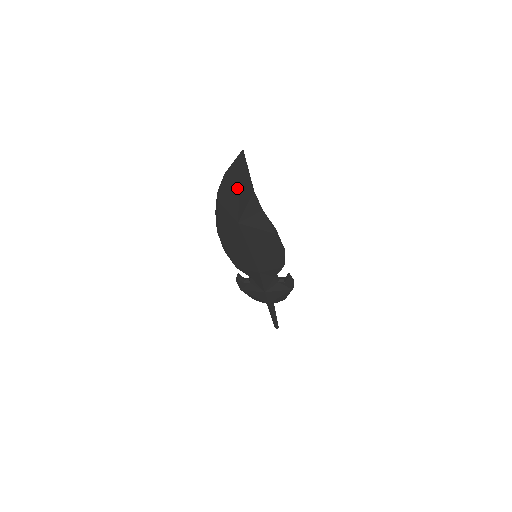
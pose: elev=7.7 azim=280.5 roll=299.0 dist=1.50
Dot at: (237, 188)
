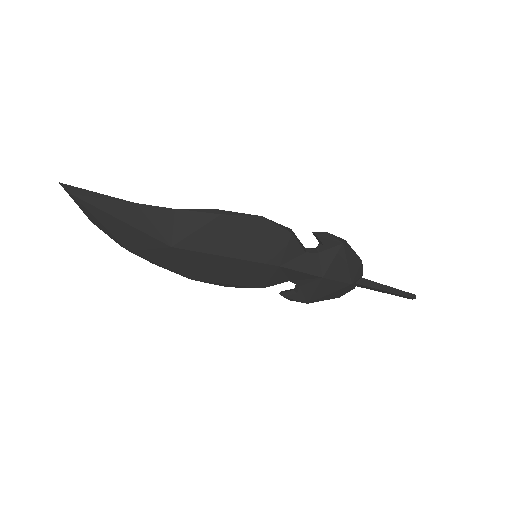
Dot at: (114, 219)
